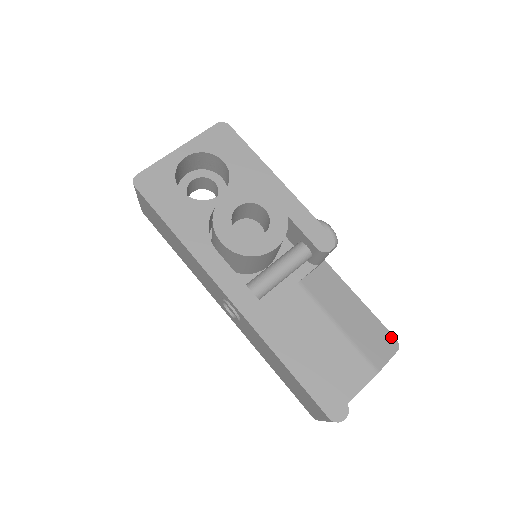
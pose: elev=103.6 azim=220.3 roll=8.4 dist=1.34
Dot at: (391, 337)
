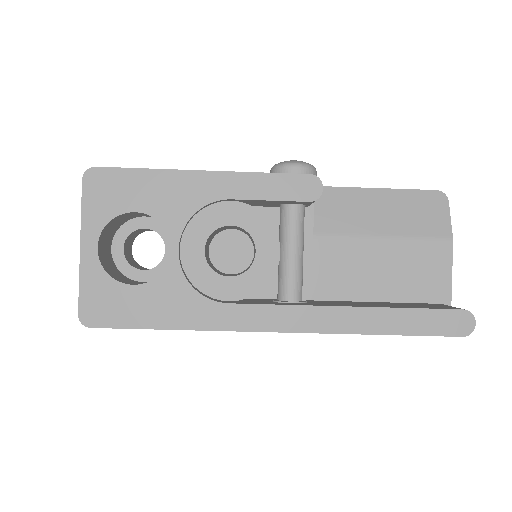
Dot at: (432, 194)
